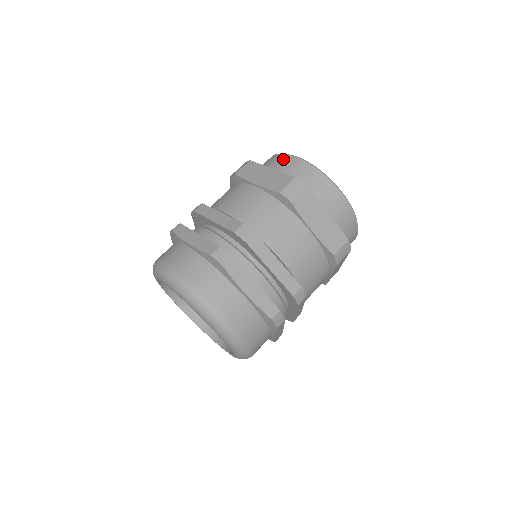
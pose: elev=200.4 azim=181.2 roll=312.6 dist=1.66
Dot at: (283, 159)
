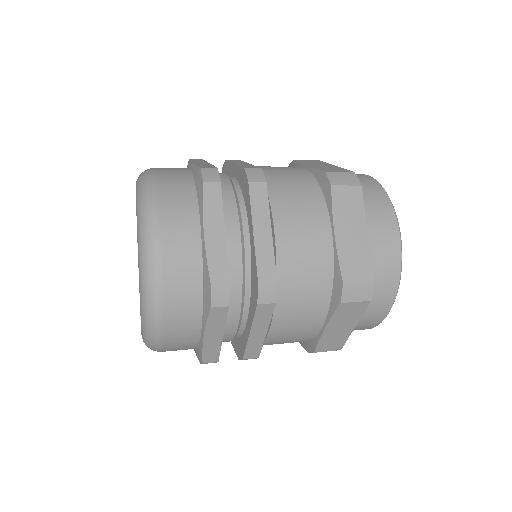
Dot at: occluded
